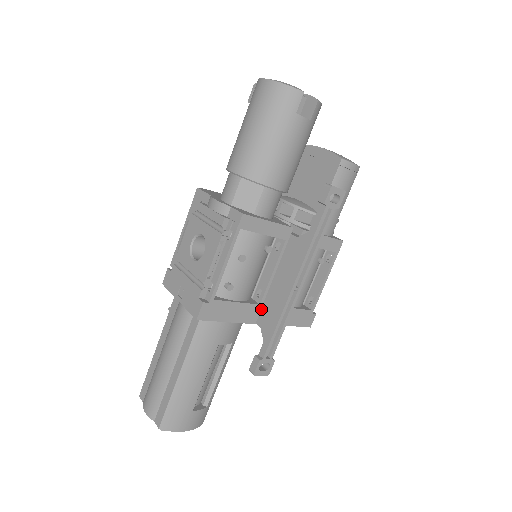
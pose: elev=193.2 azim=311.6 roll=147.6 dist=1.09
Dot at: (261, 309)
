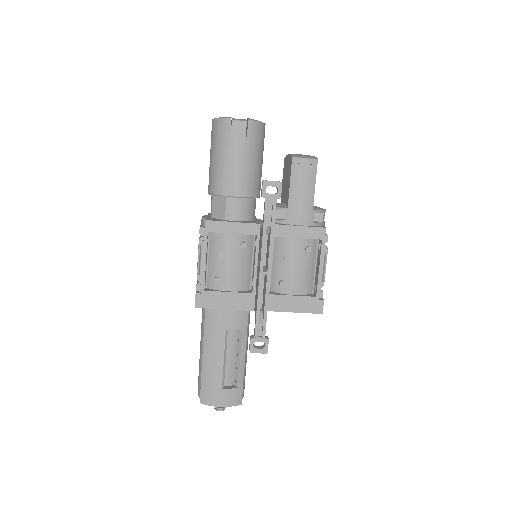
Dot at: (255, 297)
